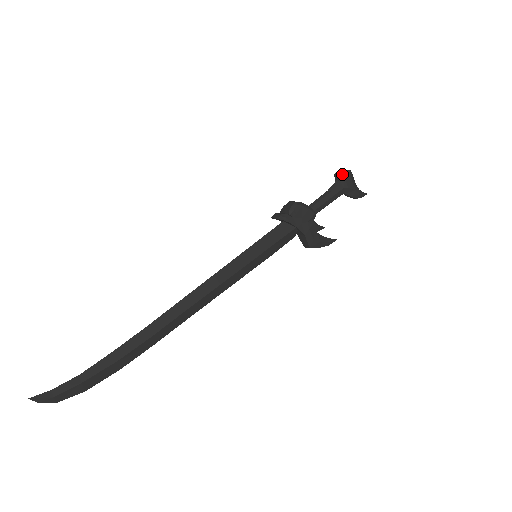
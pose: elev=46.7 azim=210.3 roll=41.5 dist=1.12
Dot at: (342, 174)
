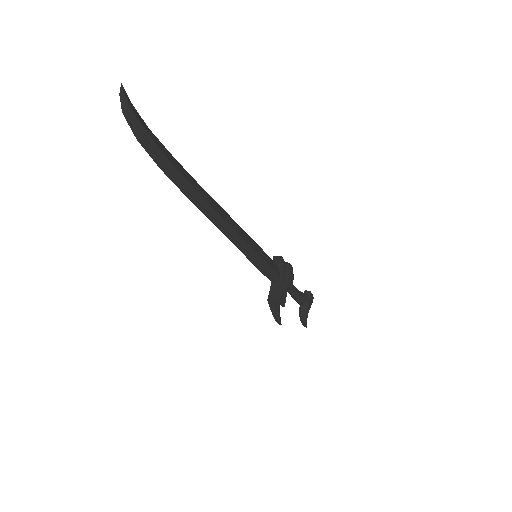
Dot at: (311, 293)
